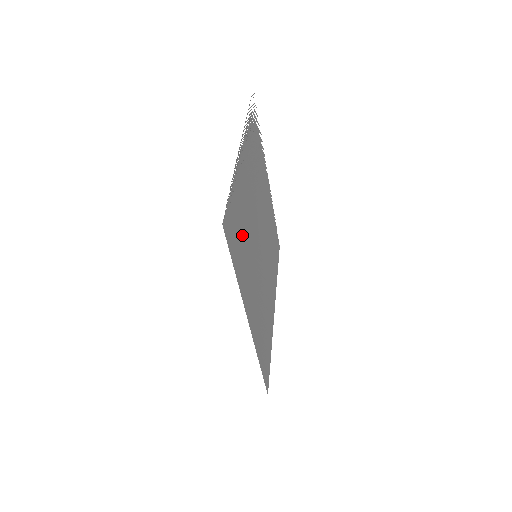
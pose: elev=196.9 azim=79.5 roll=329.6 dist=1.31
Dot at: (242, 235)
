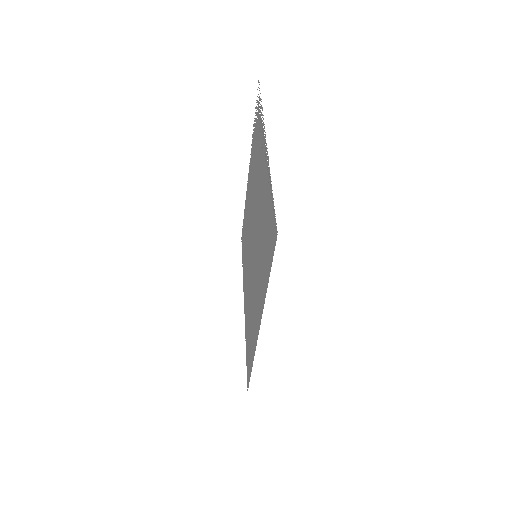
Dot at: (264, 240)
